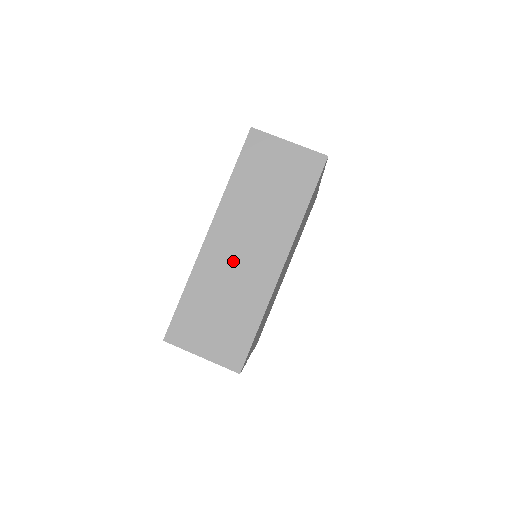
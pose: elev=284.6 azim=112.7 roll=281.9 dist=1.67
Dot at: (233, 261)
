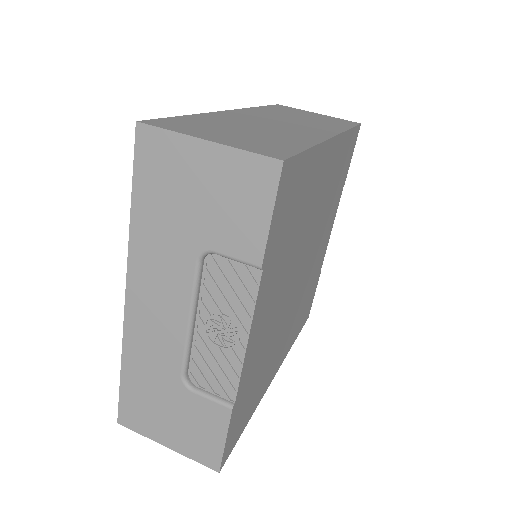
Dot at: (263, 122)
